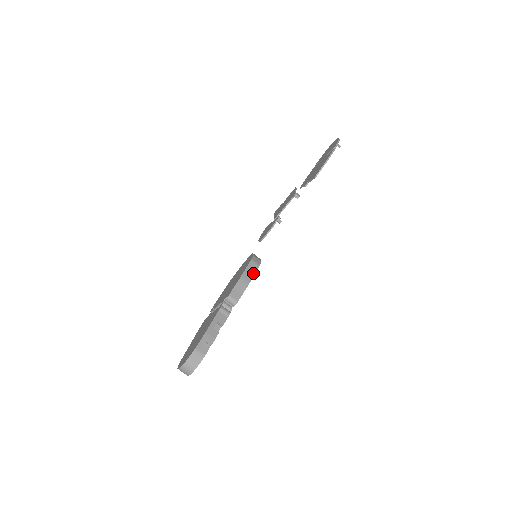
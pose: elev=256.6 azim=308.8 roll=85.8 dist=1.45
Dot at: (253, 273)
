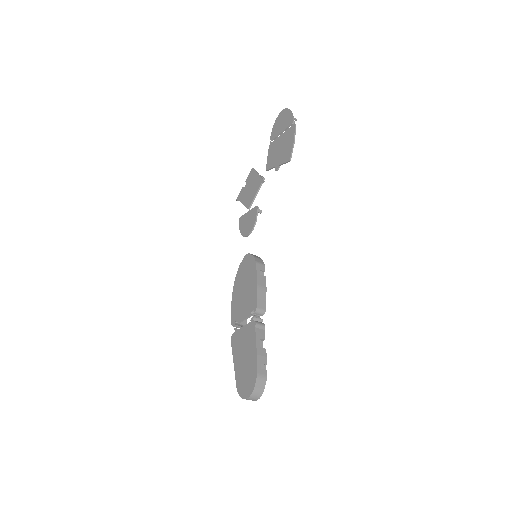
Dot at: (263, 275)
